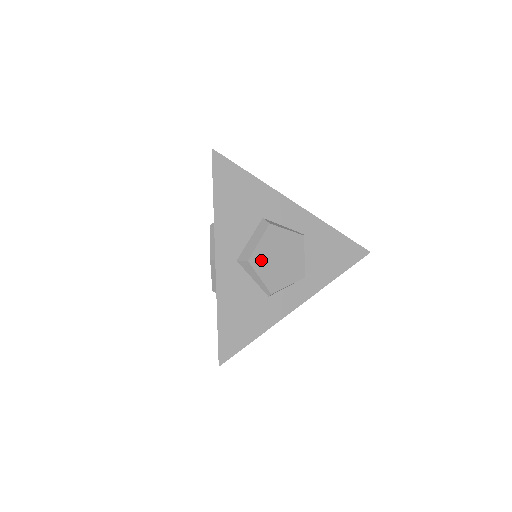
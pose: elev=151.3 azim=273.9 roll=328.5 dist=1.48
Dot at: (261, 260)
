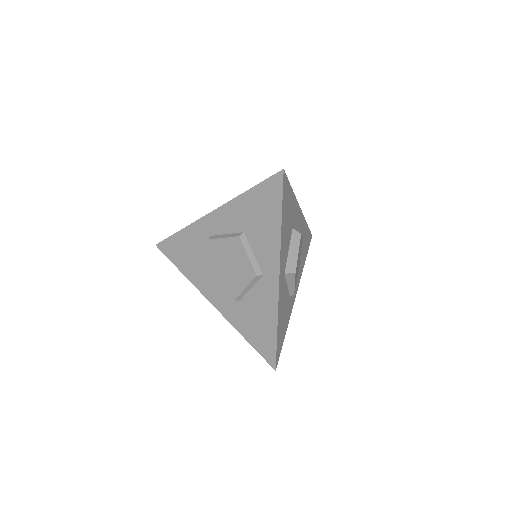
Dot at: occluded
